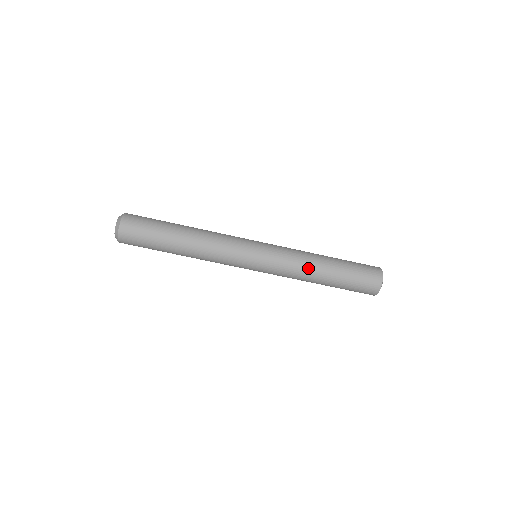
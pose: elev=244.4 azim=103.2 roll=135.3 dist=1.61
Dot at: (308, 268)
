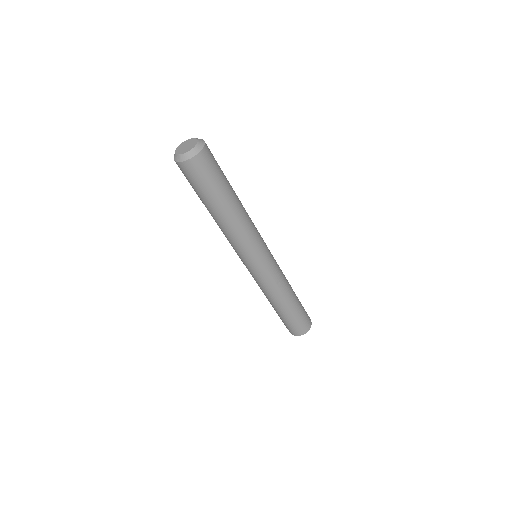
Dot at: (272, 297)
